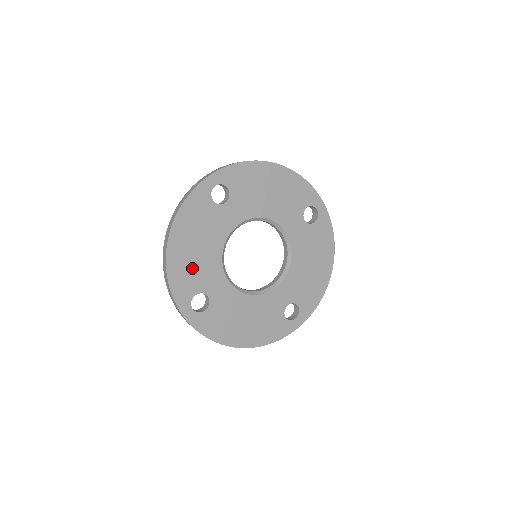
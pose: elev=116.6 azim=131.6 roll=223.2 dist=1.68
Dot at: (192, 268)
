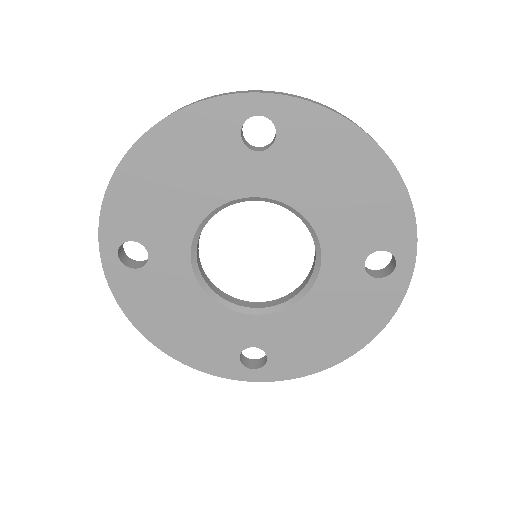
Dot at: (149, 204)
